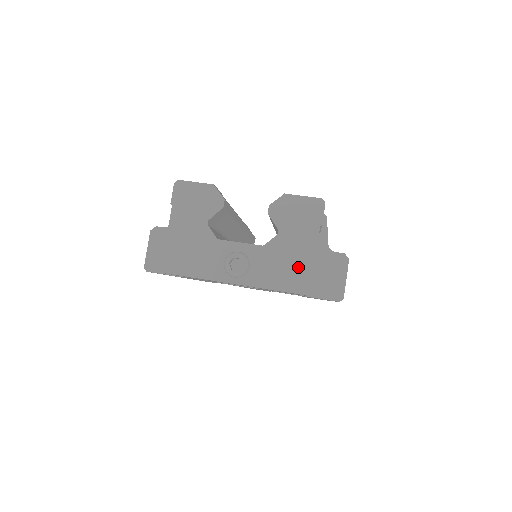
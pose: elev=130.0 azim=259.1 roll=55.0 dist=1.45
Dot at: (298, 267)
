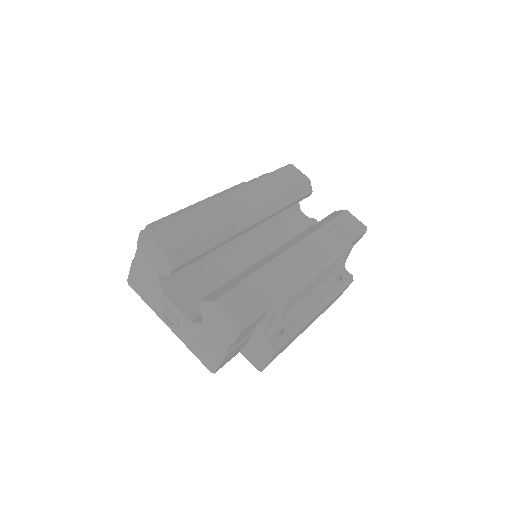
Dot at: (209, 353)
